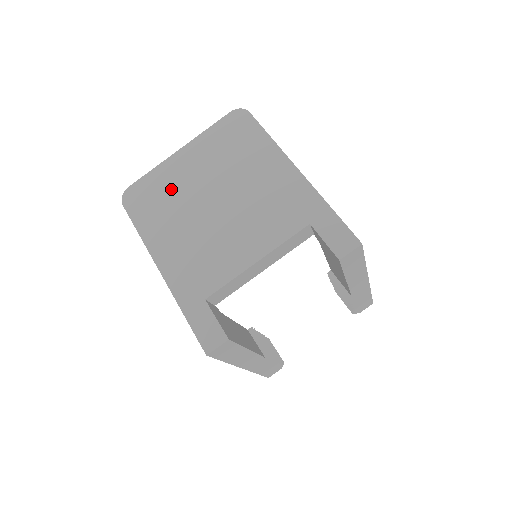
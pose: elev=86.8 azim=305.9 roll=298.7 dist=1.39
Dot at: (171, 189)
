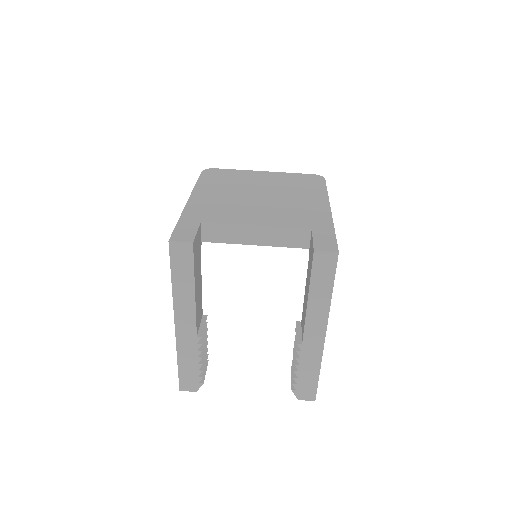
Dot at: (239, 180)
